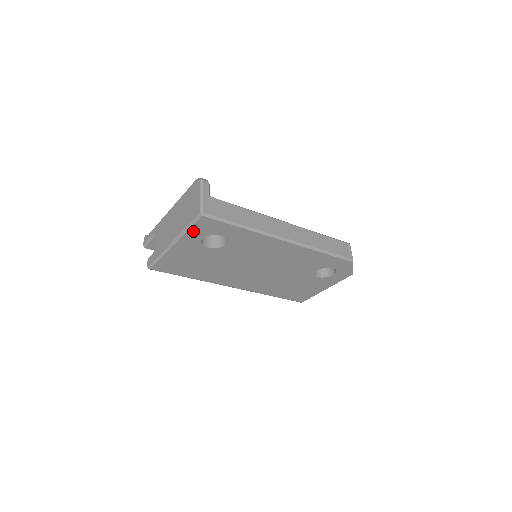
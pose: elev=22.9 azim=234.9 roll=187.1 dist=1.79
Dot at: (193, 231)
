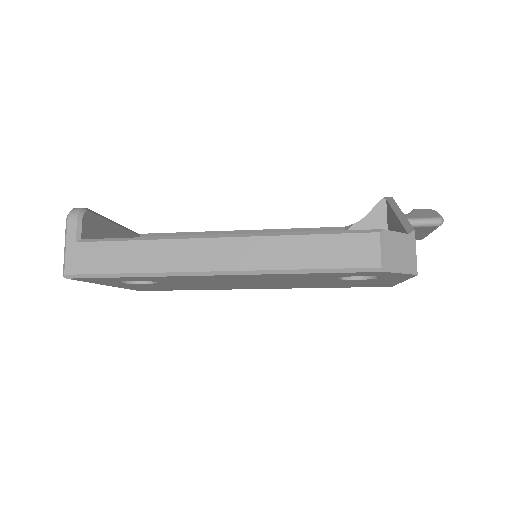
Dot at: (95, 282)
